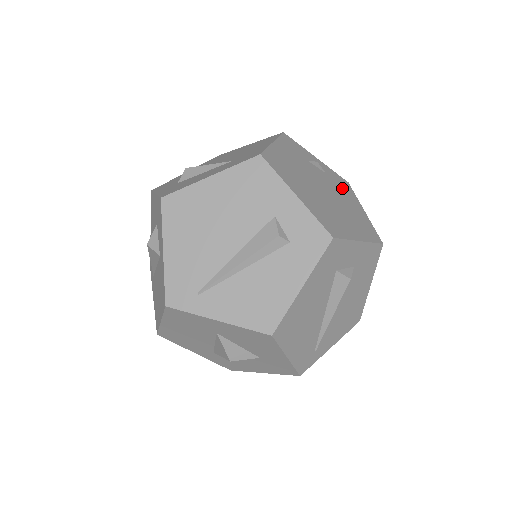
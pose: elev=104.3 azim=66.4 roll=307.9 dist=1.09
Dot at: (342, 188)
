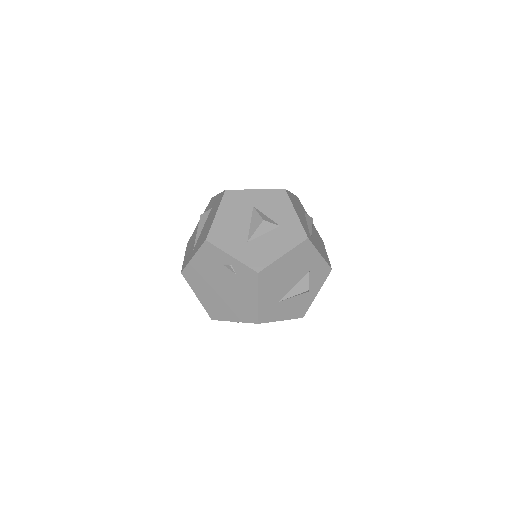
Dot at: occluded
